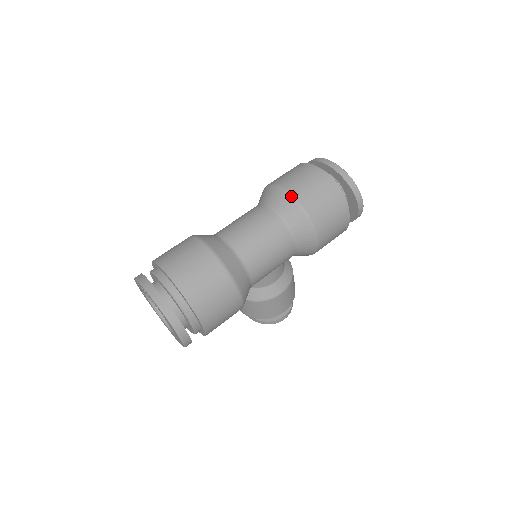
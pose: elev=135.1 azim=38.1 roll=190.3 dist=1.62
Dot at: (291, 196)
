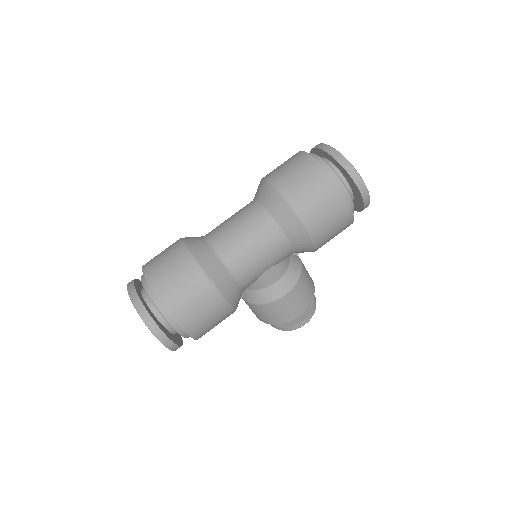
Dot at: (274, 187)
